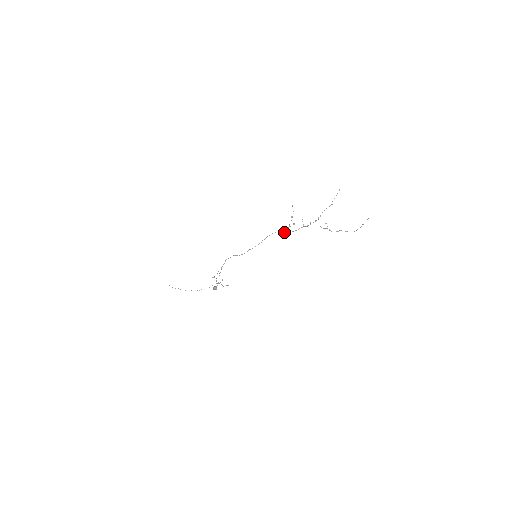
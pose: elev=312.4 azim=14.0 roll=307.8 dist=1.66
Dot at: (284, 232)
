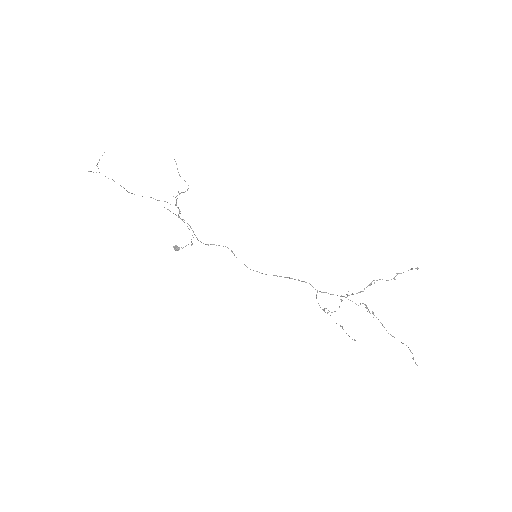
Dot at: (315, 289)
